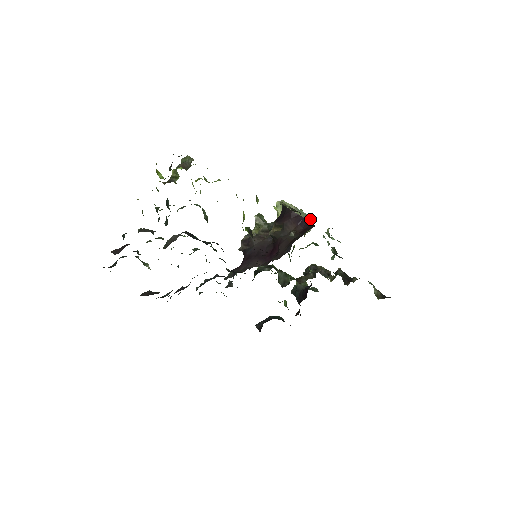
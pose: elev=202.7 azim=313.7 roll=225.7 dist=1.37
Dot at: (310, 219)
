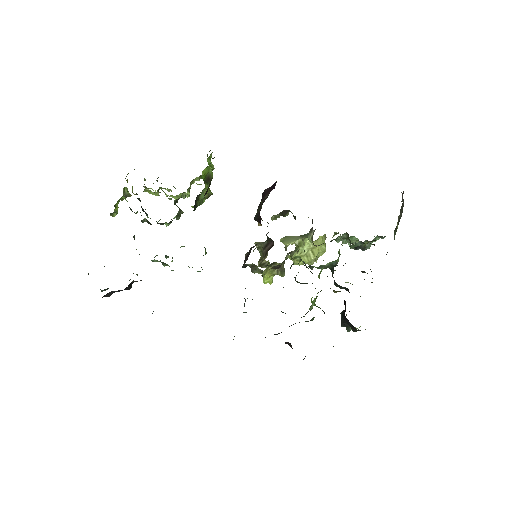
Dot at: (314, 231)
